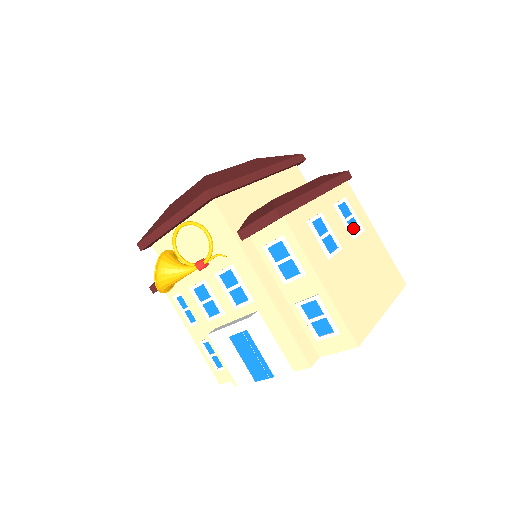
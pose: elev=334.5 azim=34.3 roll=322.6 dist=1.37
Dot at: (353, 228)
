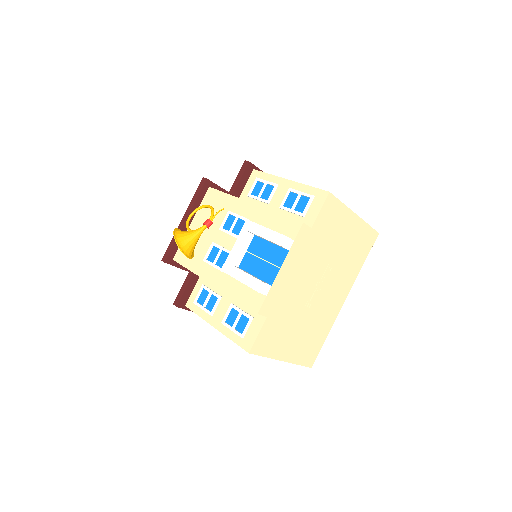
Dot at: occluded
